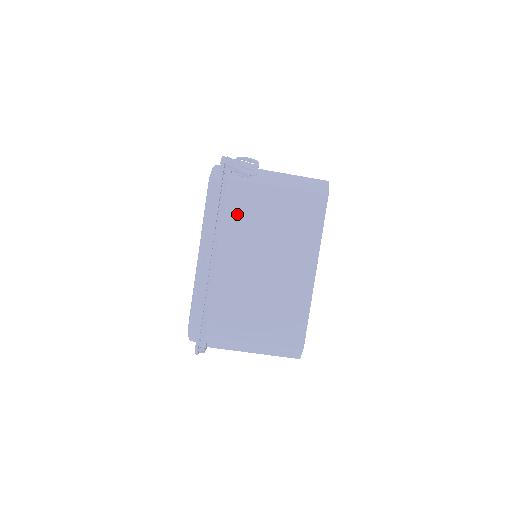
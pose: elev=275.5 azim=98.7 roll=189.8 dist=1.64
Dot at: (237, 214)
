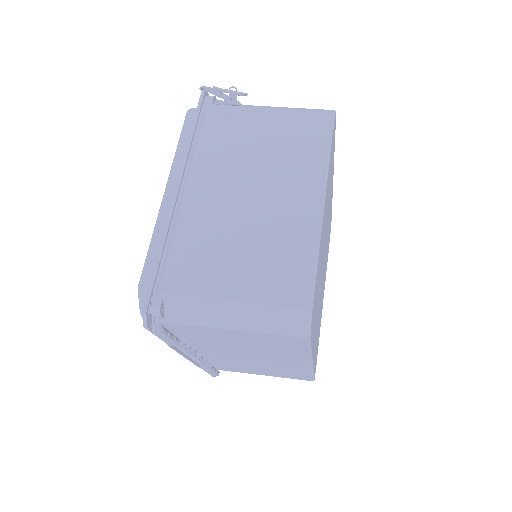
Dot at: (217, 140)
